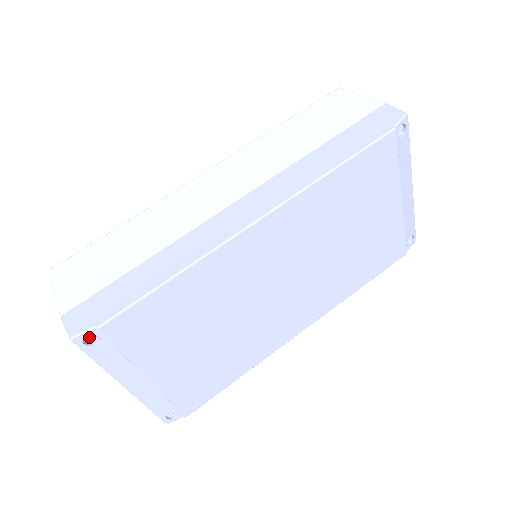
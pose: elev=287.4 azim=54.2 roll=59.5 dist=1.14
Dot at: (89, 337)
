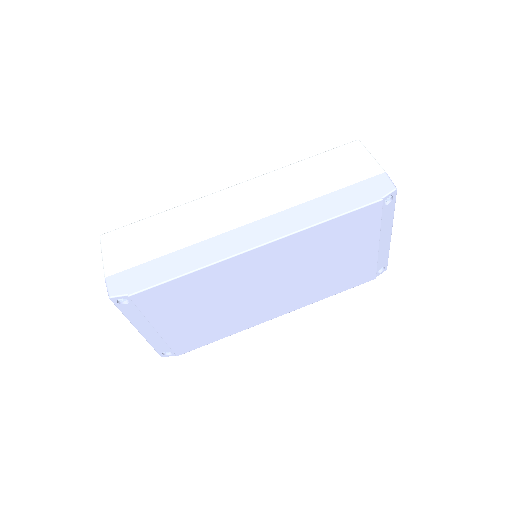
Dot at: (122, 298)
